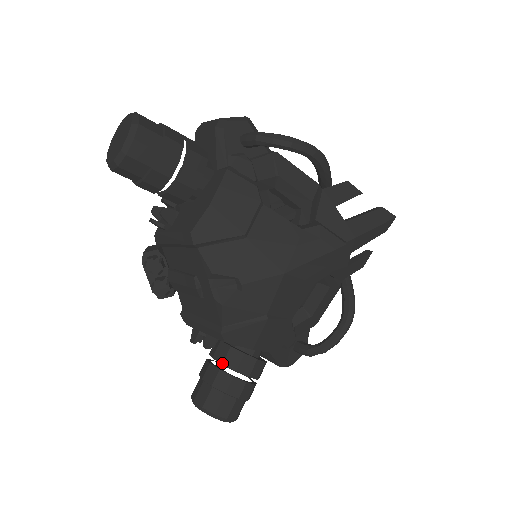
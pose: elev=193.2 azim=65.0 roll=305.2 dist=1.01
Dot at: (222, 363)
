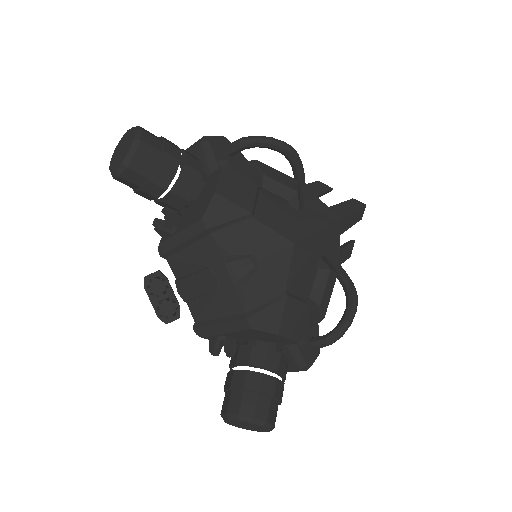
Dot at: (248, 363)
